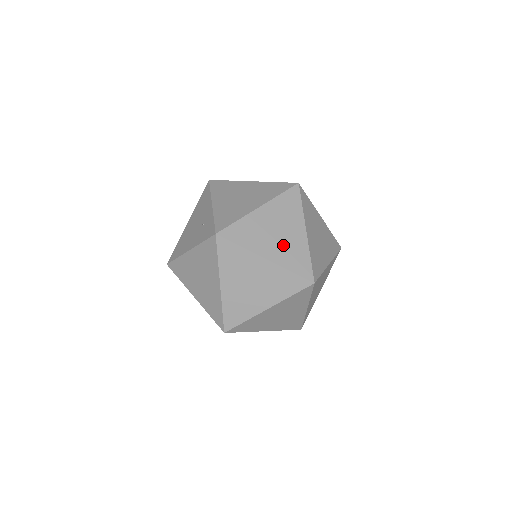
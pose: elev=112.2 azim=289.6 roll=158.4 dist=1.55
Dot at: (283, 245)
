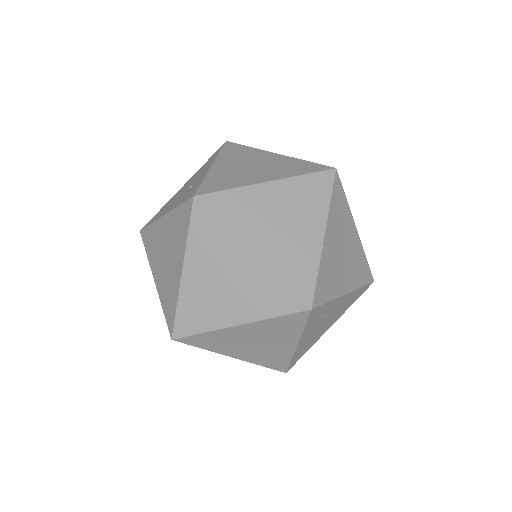
Dot at: (284, 242)
